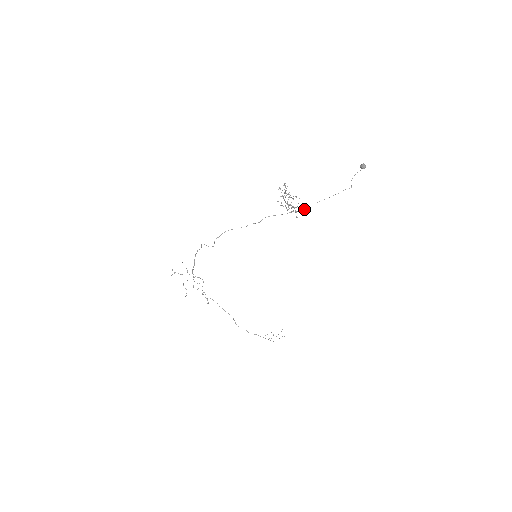
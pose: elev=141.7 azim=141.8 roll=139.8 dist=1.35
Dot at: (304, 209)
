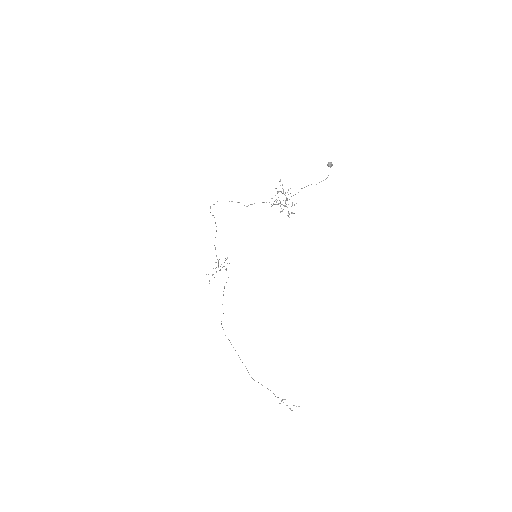
Dot at: occluded
